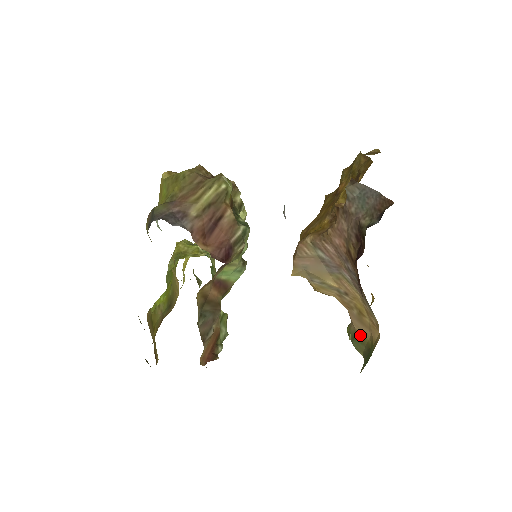
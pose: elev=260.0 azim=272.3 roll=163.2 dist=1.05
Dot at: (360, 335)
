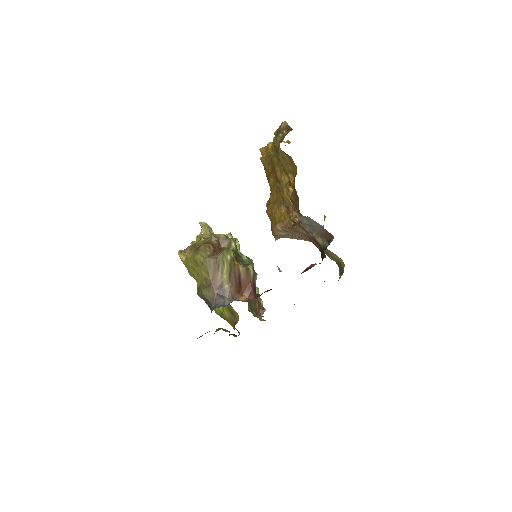
Dot at: (330, 254)
